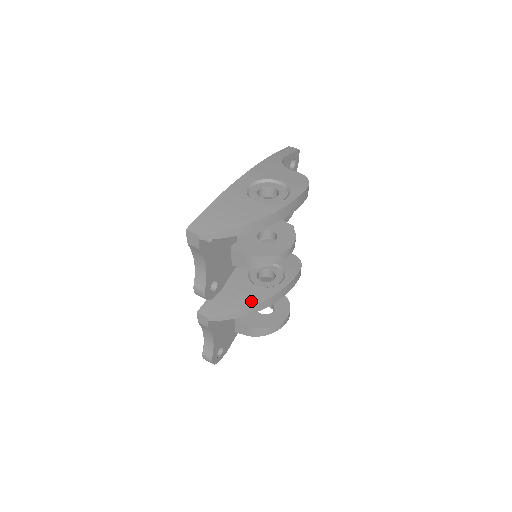
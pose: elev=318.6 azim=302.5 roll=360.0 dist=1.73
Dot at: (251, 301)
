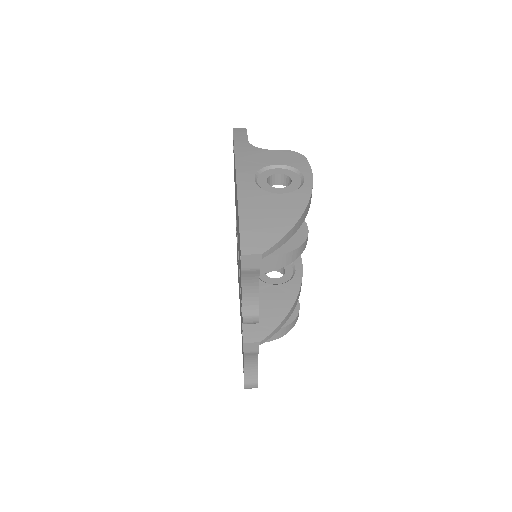
Dot at: (286, 302)
